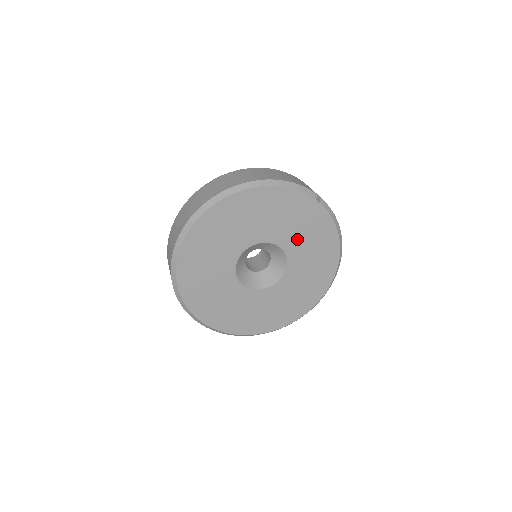
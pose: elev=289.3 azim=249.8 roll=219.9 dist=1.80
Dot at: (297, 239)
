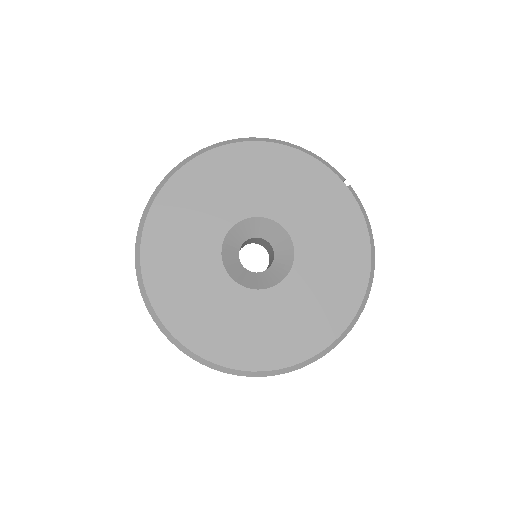
Dot at: (312, 228)
